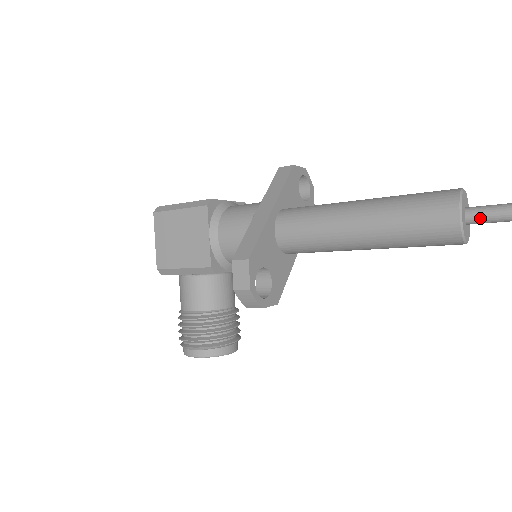
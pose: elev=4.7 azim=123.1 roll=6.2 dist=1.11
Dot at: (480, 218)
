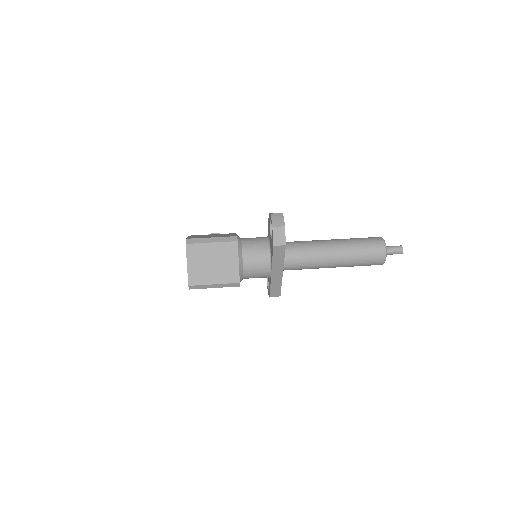
Dot at: (388, 254)
